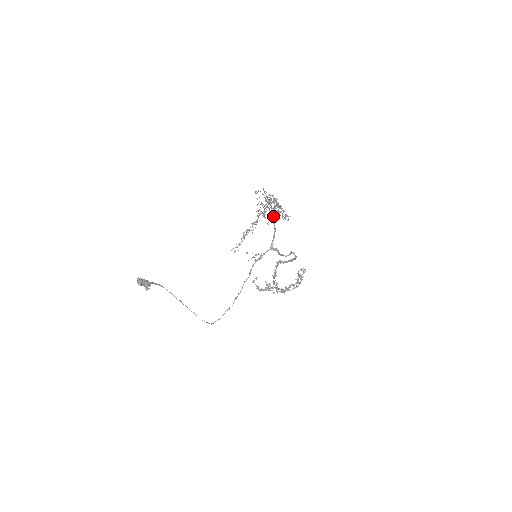
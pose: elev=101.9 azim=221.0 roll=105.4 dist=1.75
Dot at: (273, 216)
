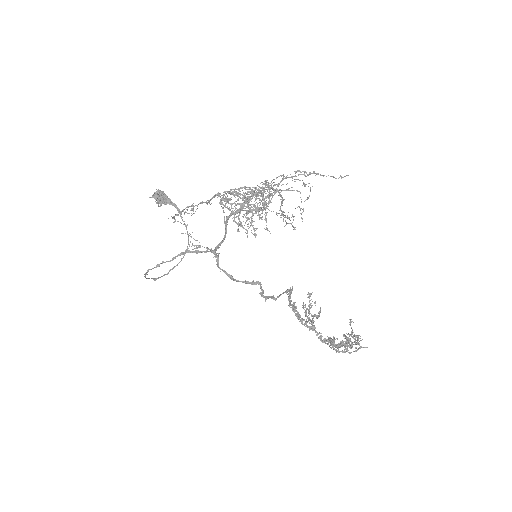
Dot at: (231, 212)
